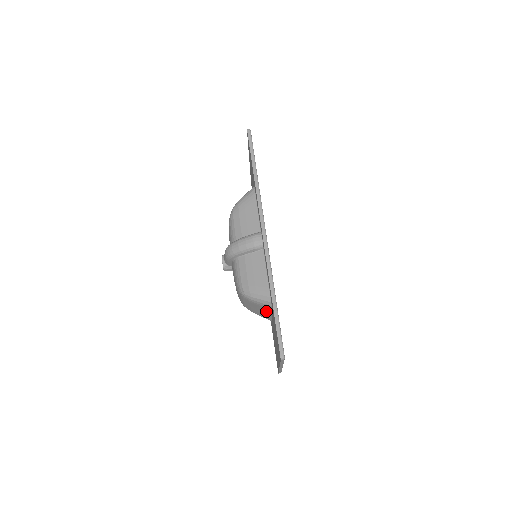
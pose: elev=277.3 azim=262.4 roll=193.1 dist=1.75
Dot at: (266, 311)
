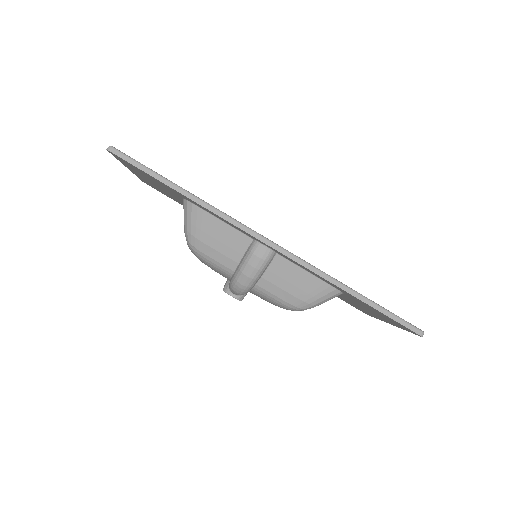
Dot at: occluded
